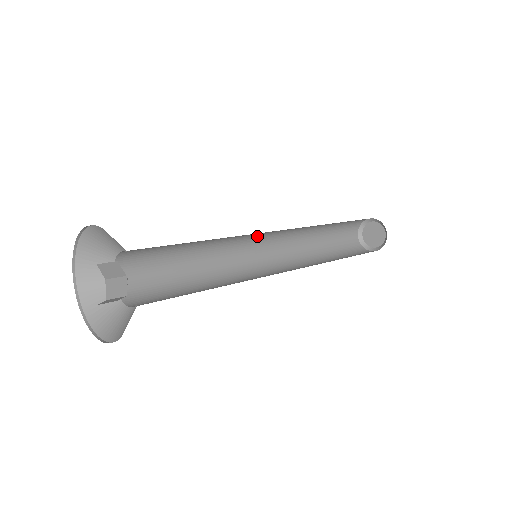
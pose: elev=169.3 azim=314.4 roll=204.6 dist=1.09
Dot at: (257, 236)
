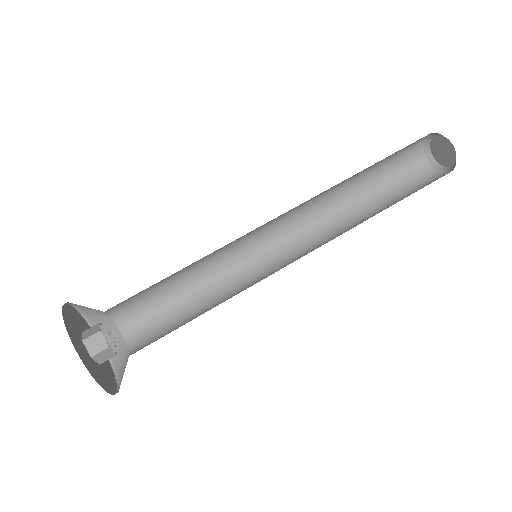
Dot at: occluded
